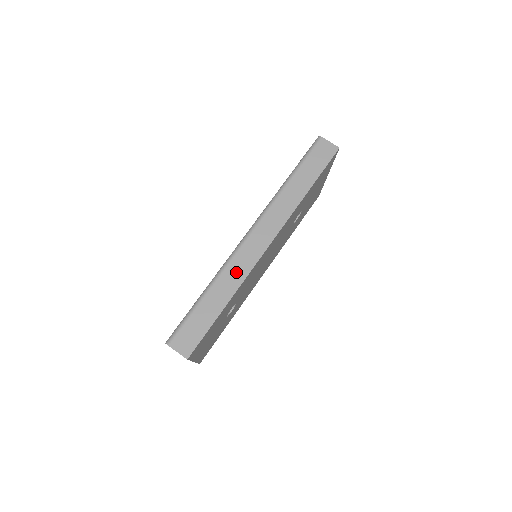
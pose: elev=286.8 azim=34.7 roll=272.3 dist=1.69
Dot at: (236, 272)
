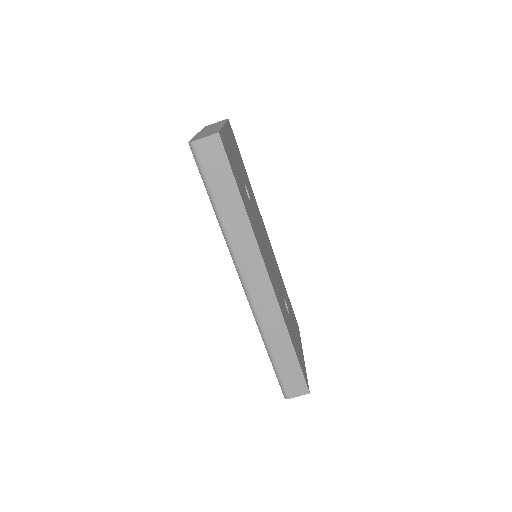
Dot at: (271, 319)
